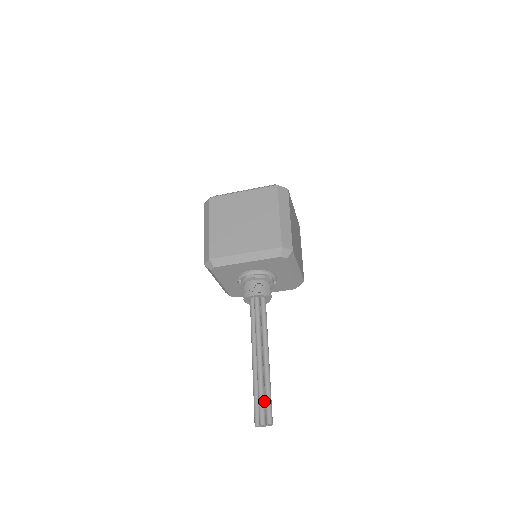
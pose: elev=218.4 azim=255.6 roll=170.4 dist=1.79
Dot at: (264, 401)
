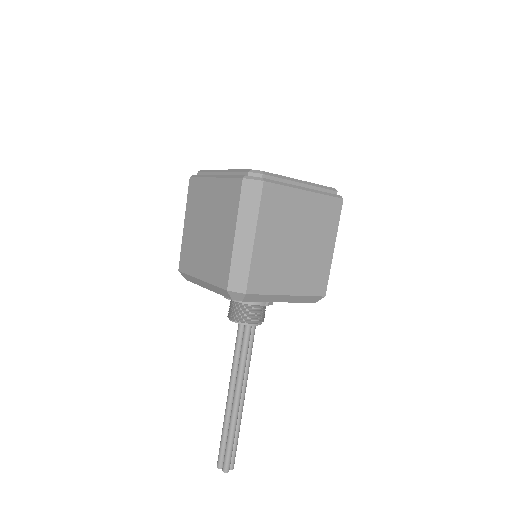
Dot at: (225, 445)
